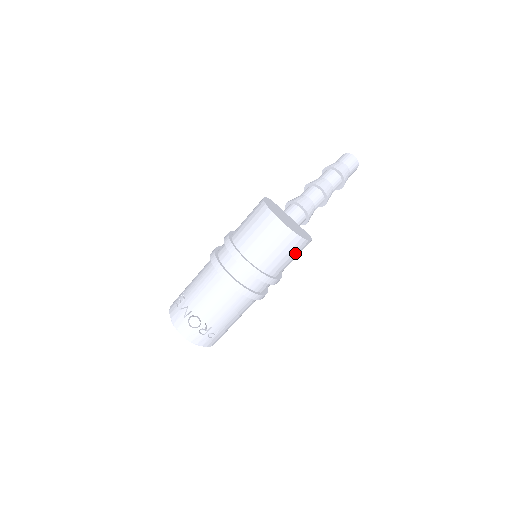
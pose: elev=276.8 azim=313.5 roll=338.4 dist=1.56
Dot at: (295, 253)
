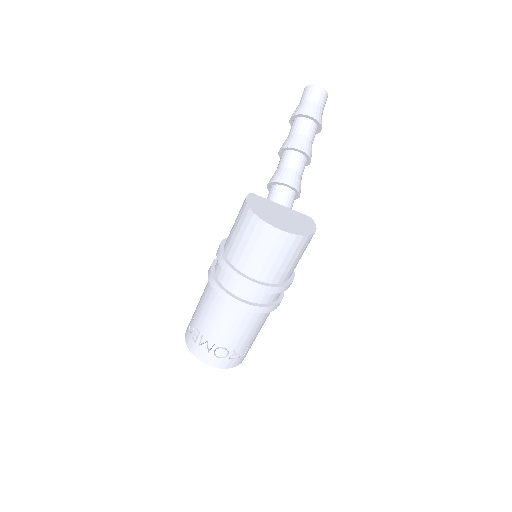
Dot at: (304, 250)
